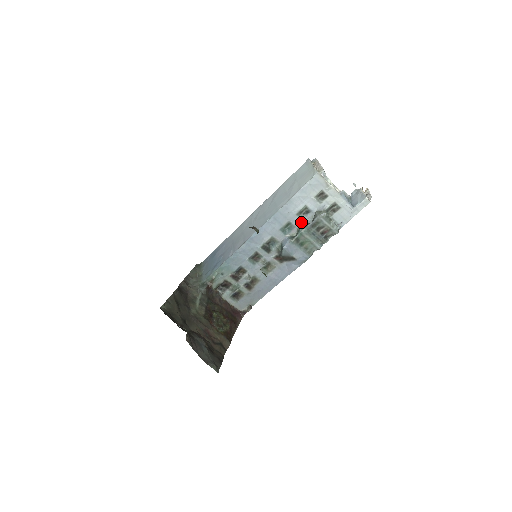
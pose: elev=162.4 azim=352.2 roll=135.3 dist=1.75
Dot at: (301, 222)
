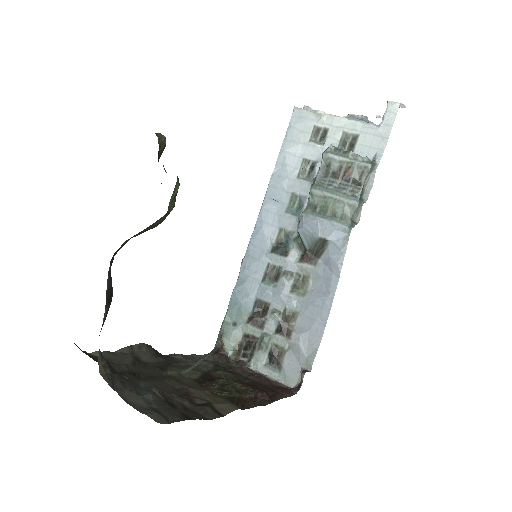
Dot at: (310, 185)
